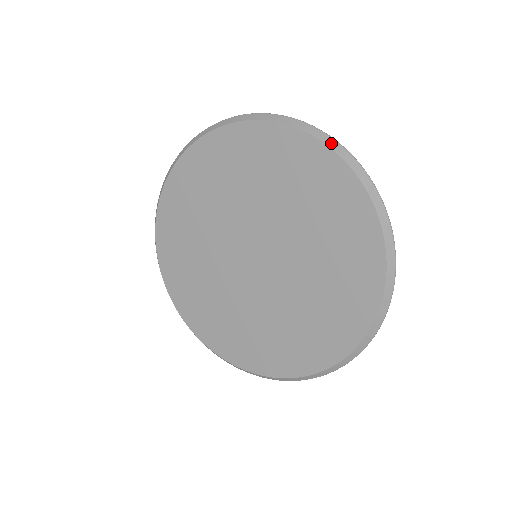
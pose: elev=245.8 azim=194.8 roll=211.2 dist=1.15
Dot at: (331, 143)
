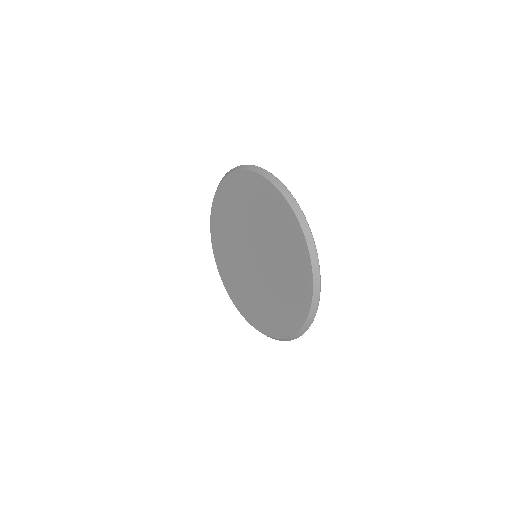
Dot at: (292, 204)
